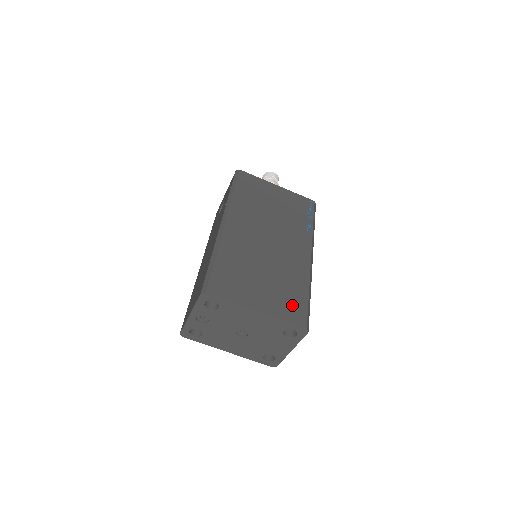
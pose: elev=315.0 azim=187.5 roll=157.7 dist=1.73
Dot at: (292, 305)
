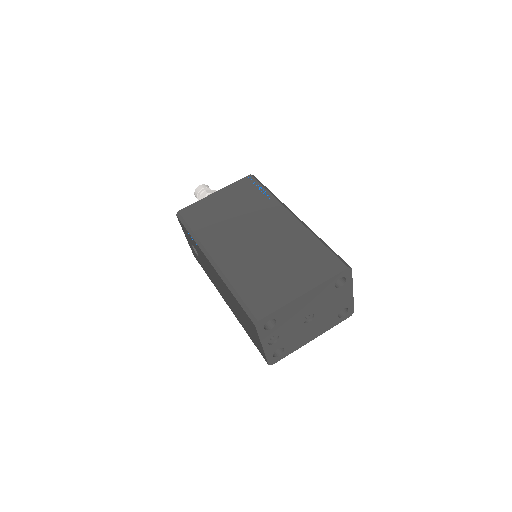
Dot at: (321, 263)
